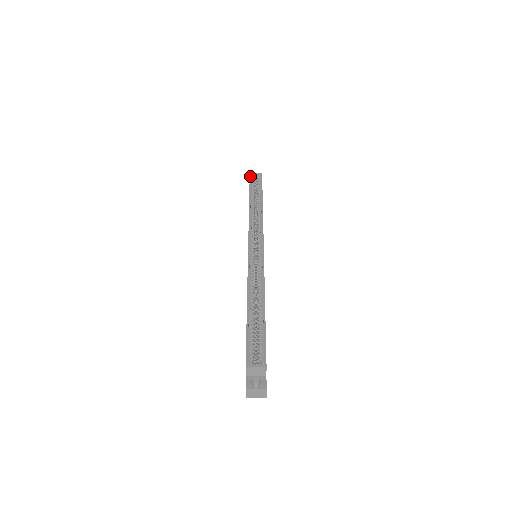
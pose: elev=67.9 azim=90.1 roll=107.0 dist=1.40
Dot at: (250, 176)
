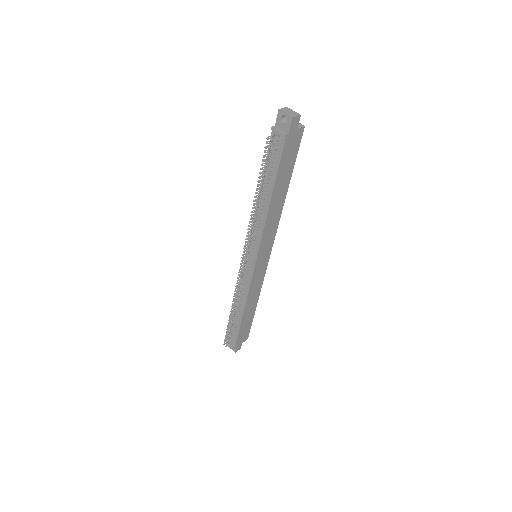
Dot at: occluded
